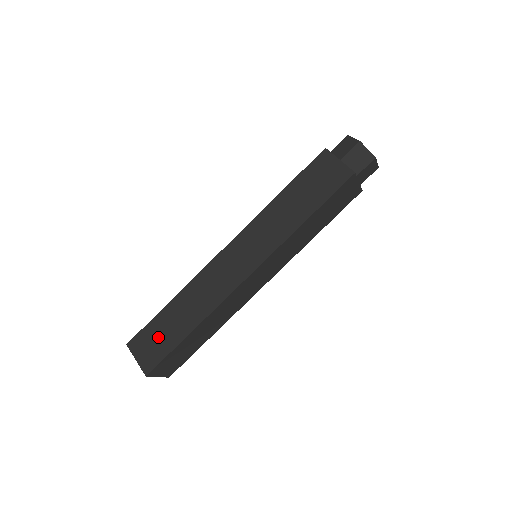
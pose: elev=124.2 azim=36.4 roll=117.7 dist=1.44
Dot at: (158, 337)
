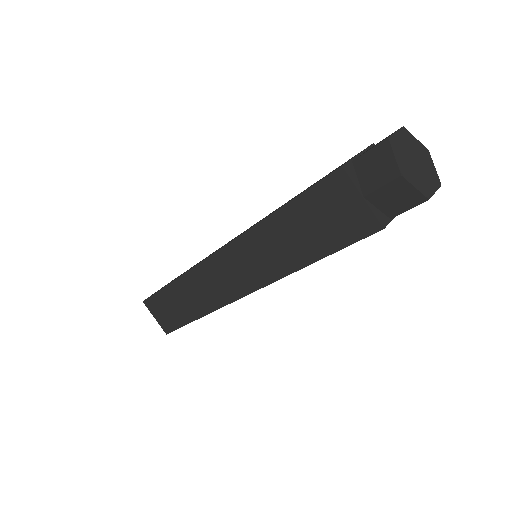
Dot at: (168, 309)
